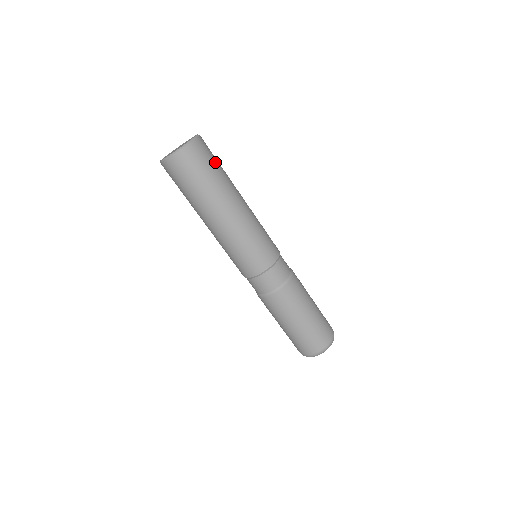
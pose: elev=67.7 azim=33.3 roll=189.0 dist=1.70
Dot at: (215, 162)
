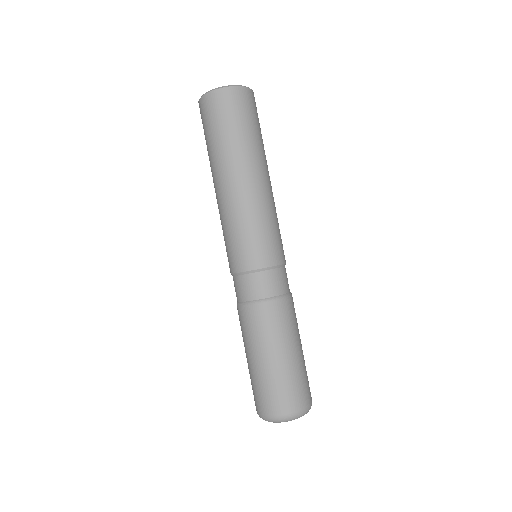
Dot at: (258, 123)
